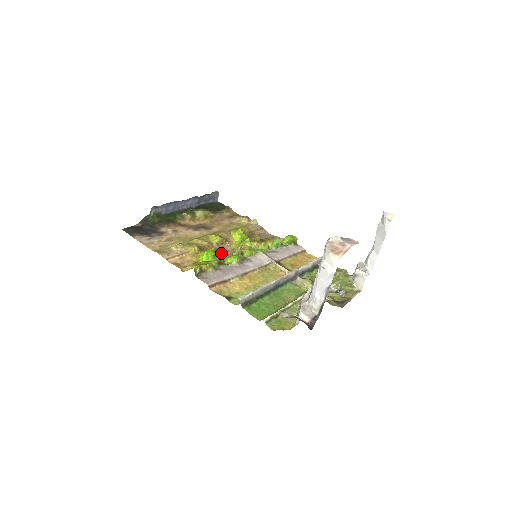
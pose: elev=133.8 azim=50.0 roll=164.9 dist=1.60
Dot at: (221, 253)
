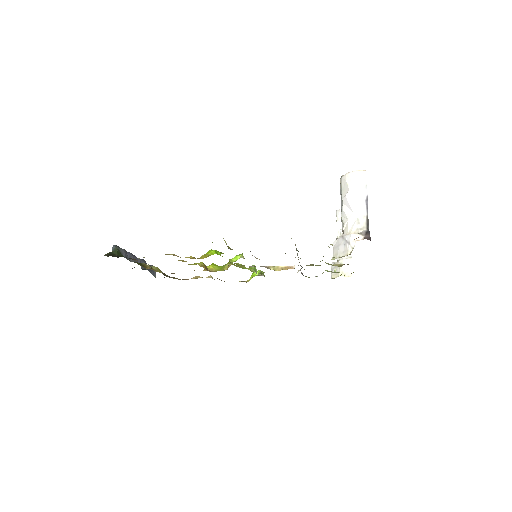
Dot at: occluded
